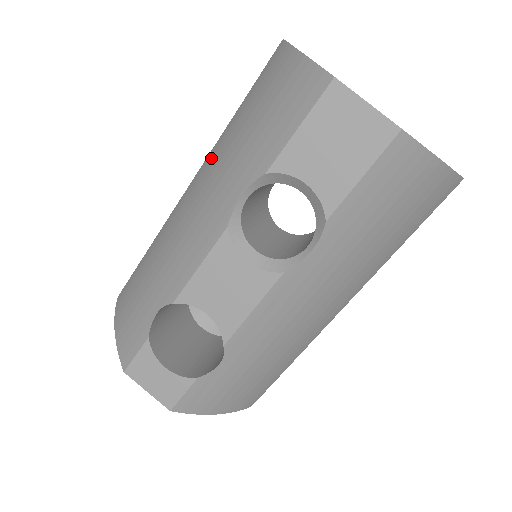
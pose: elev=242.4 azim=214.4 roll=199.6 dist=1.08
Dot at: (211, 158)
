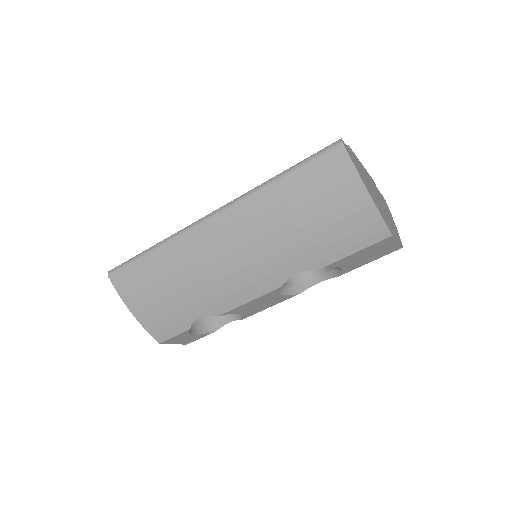
Dot at: (251, 217)
